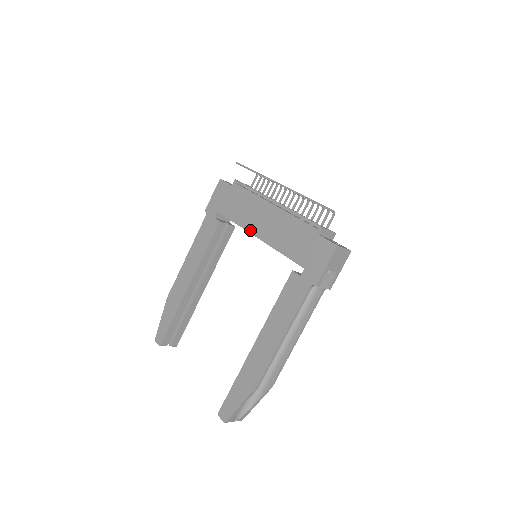
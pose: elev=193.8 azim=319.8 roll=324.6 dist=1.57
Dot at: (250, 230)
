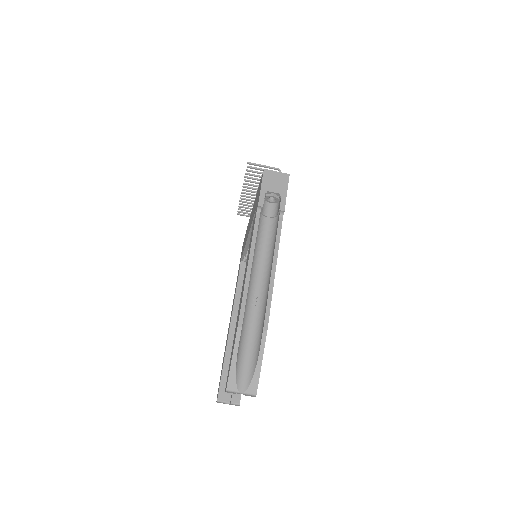
Dot at: (246, 240)
